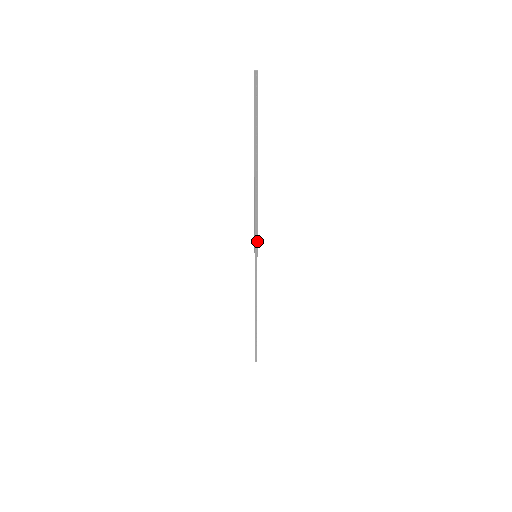
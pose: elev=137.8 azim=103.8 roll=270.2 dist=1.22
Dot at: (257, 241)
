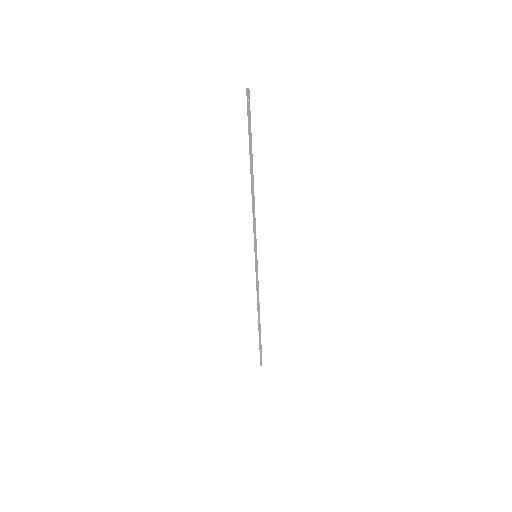
Dot at: (256, 241)
